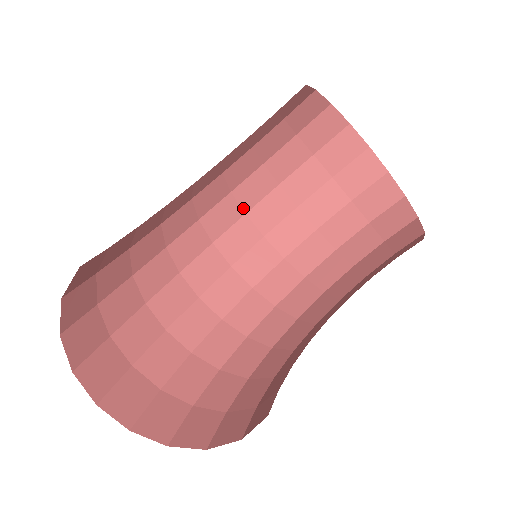
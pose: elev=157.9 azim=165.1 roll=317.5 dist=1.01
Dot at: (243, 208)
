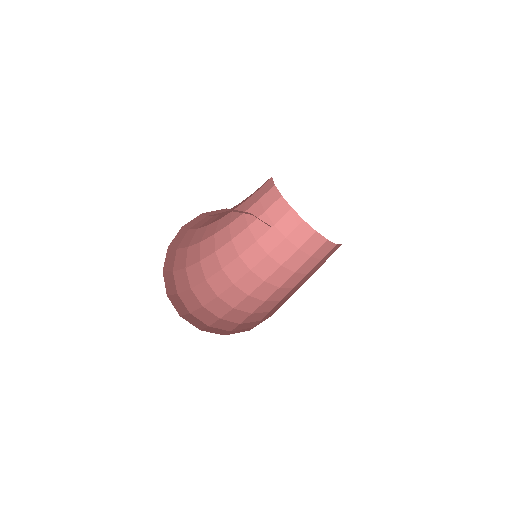
Dot at: (238, 252)
